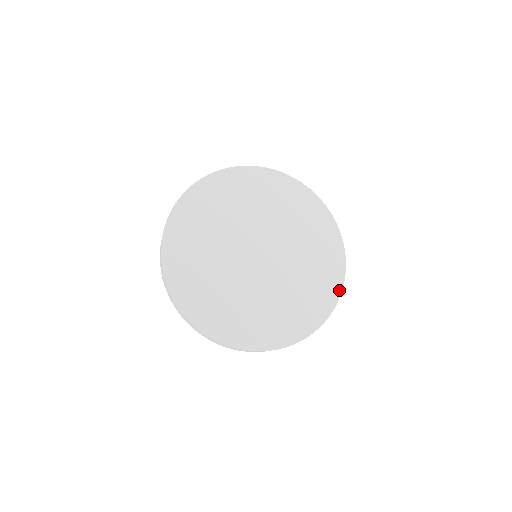
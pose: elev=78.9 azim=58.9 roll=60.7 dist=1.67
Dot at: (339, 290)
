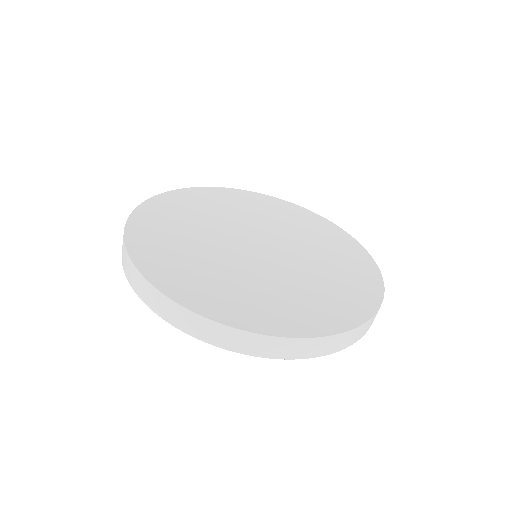
Dot at: (379, 293)
